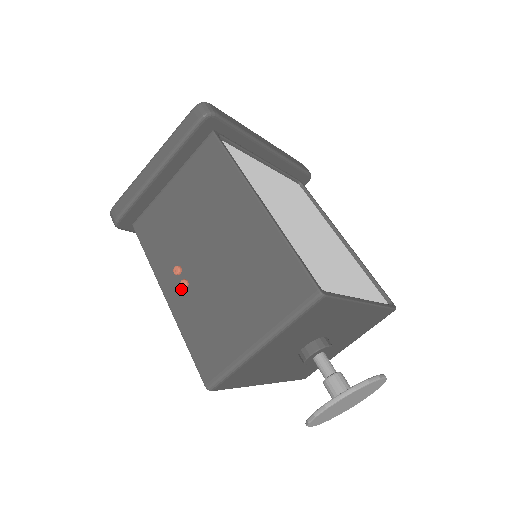
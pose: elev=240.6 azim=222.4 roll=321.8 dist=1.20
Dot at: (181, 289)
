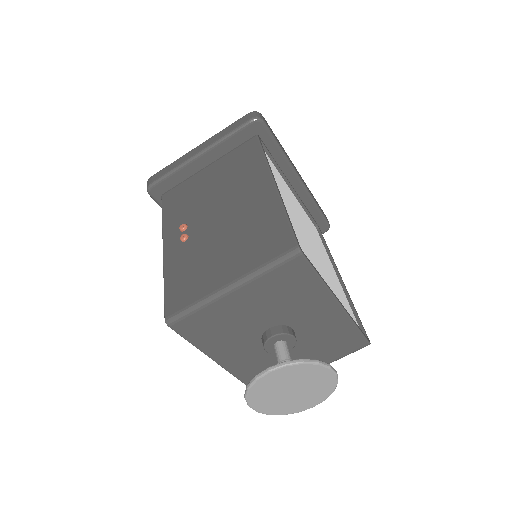
Dot at: (180, 242)
